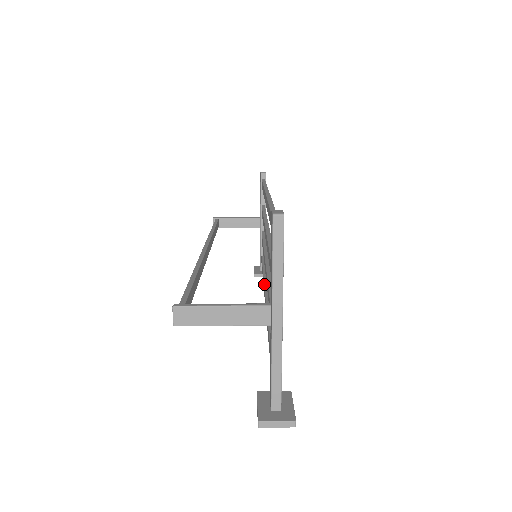
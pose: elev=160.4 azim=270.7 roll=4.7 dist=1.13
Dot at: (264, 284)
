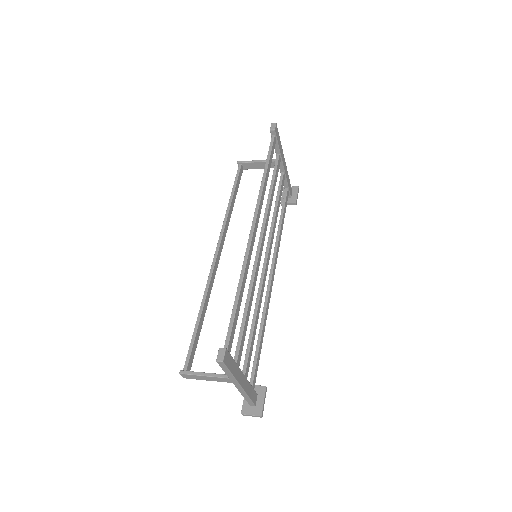
Dot at: (273, 254)
